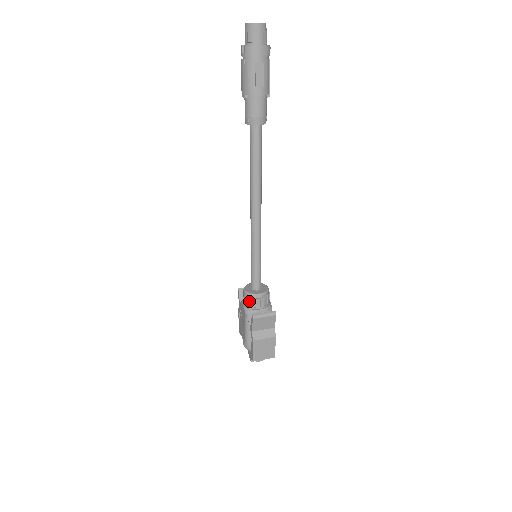
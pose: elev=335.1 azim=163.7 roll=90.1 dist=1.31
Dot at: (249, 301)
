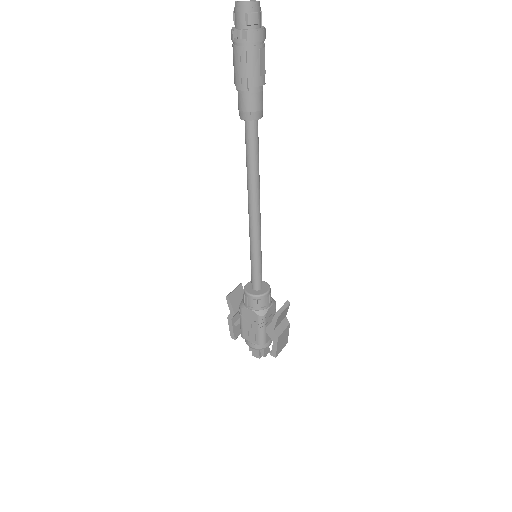
Dot at: (260, 303)
